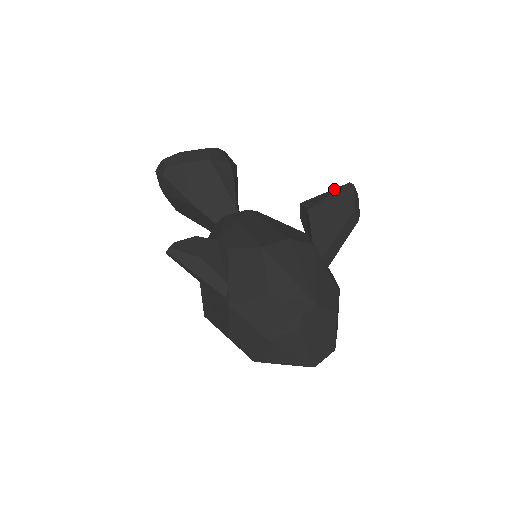
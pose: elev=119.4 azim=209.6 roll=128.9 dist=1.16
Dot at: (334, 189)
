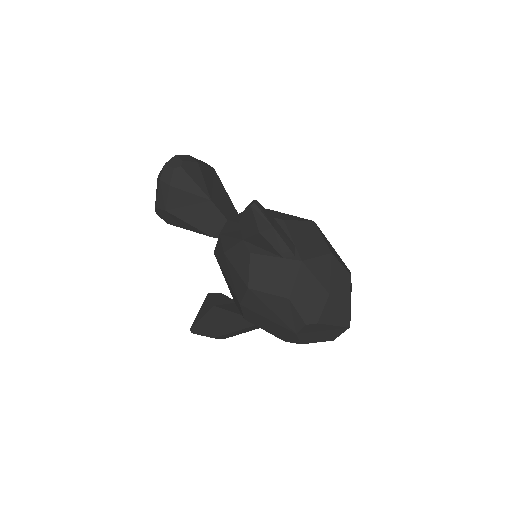
Dot at: occluded
